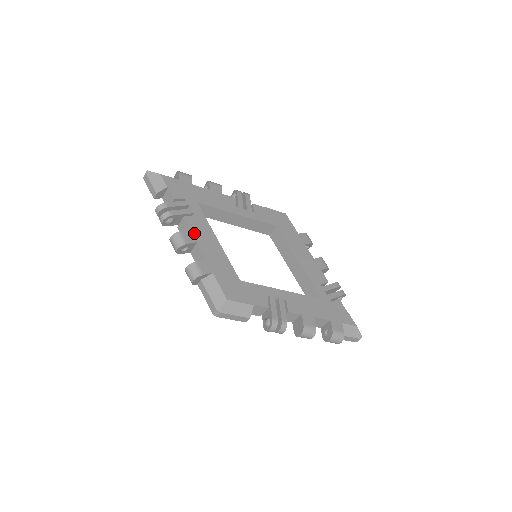
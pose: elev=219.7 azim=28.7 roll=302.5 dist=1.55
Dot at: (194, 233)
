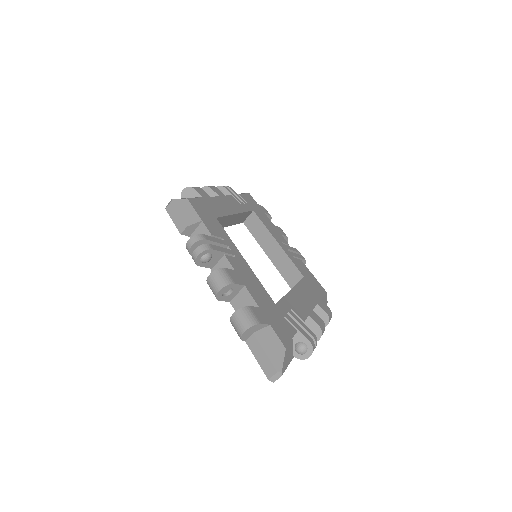
Dot at: (225, 197)
